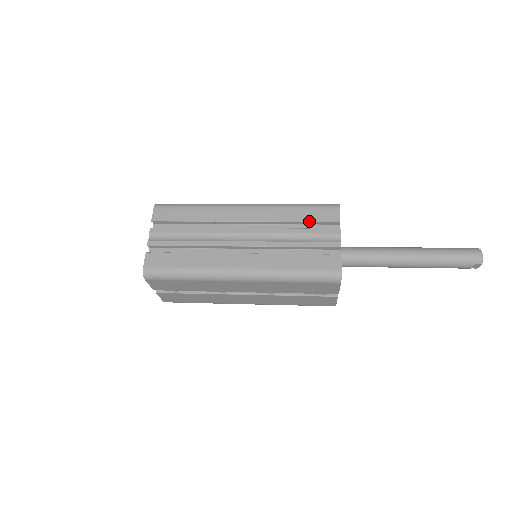
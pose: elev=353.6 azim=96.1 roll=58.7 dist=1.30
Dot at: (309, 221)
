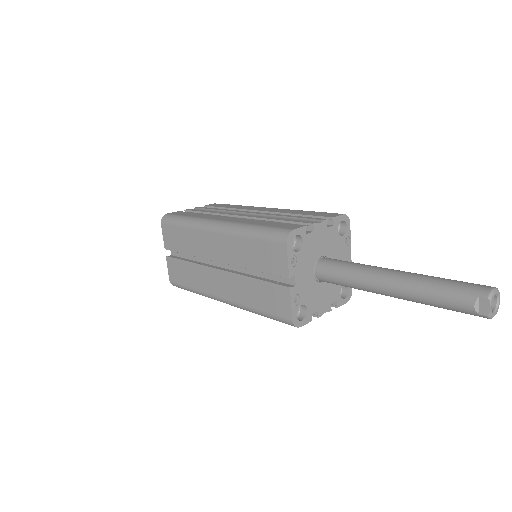
Dot at: (307, 214)
